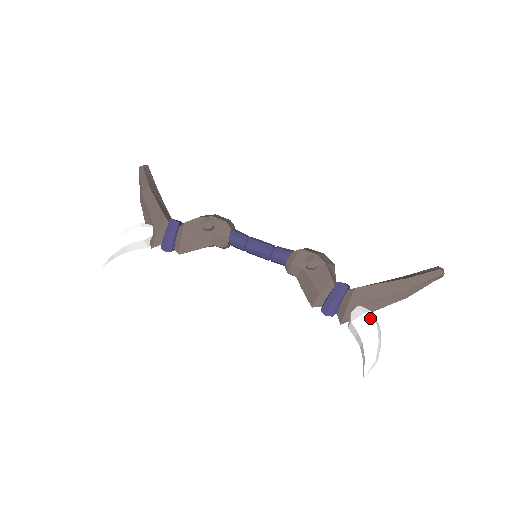
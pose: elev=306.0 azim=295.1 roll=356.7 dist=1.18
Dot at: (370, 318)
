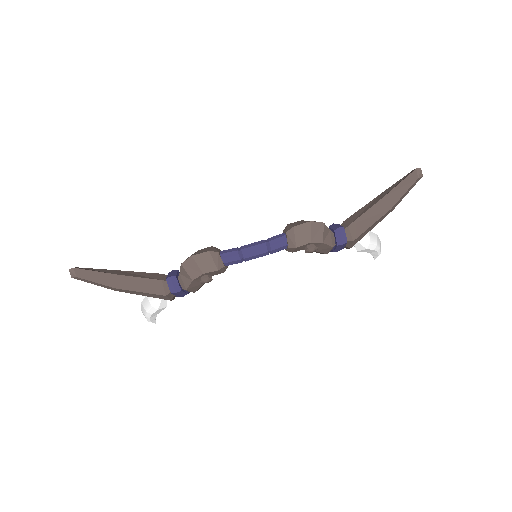
Dot at: (371, 247)
